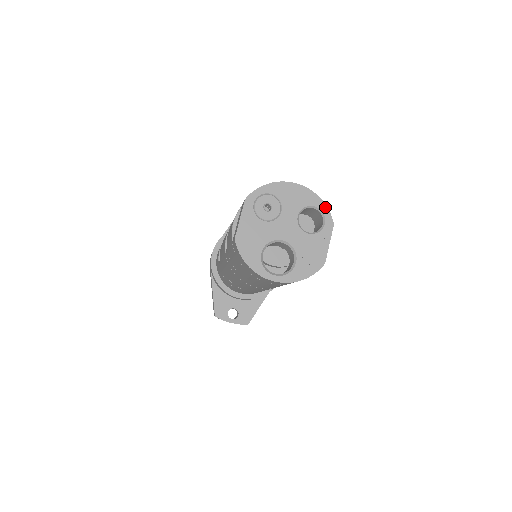
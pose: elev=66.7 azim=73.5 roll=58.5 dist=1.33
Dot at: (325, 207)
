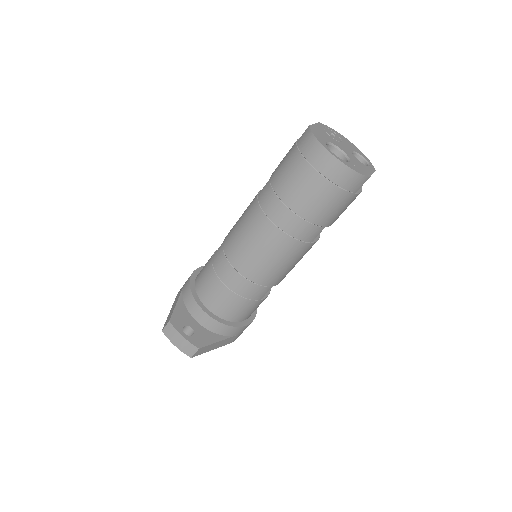
Dot at: (370, 162)
